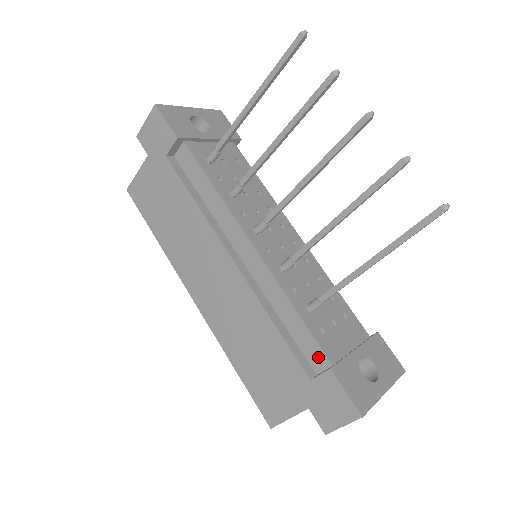
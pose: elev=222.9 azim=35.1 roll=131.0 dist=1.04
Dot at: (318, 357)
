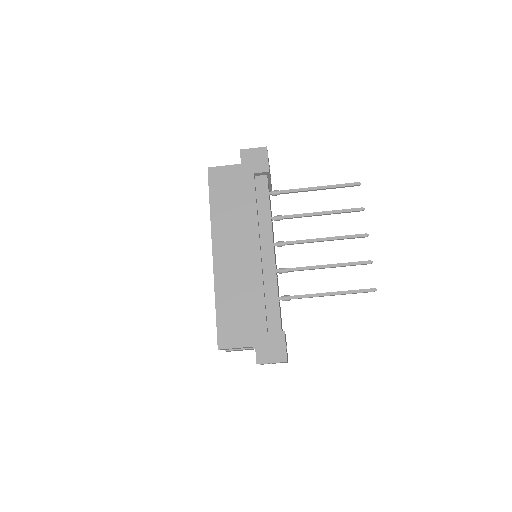
Dot at: (276, 323)
